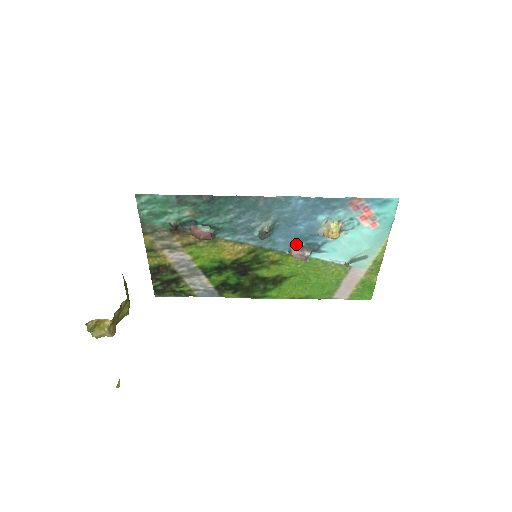
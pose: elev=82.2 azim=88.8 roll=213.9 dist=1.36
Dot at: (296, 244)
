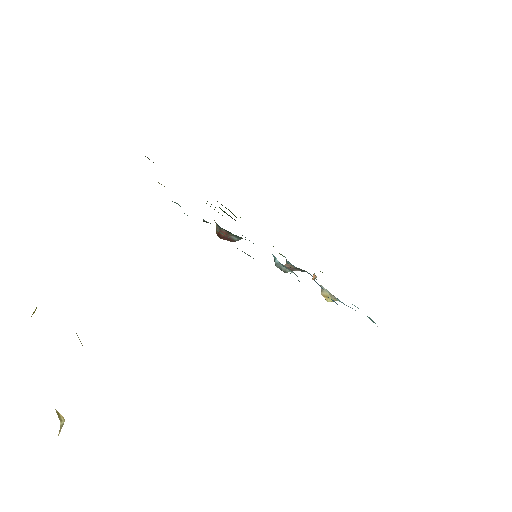
Dot at: occluded
